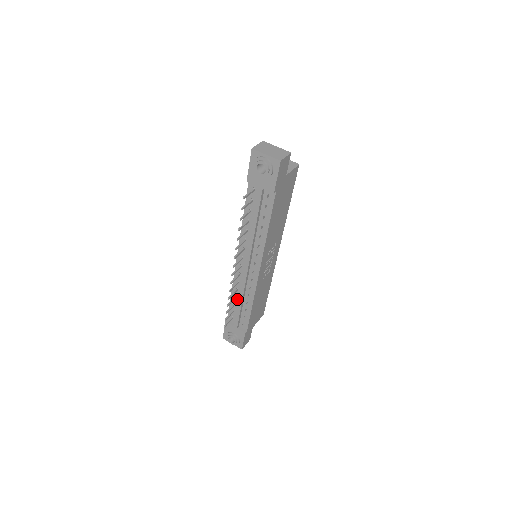
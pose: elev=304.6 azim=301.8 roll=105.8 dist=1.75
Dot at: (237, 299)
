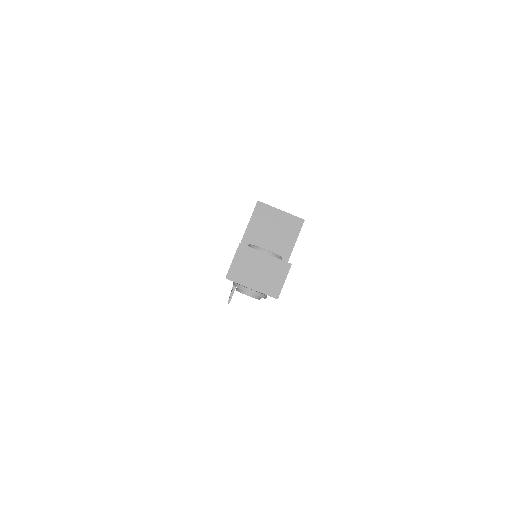
Dot at: occluded
